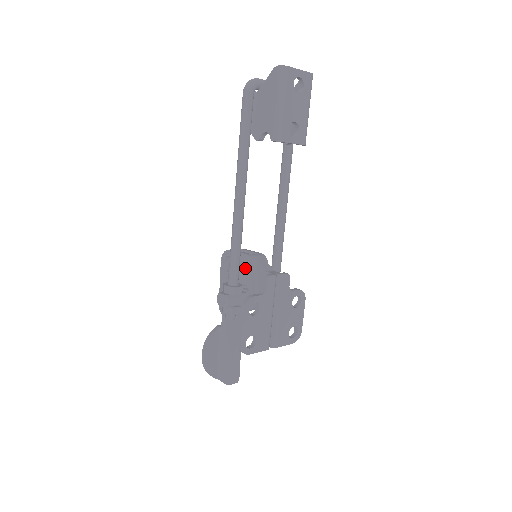
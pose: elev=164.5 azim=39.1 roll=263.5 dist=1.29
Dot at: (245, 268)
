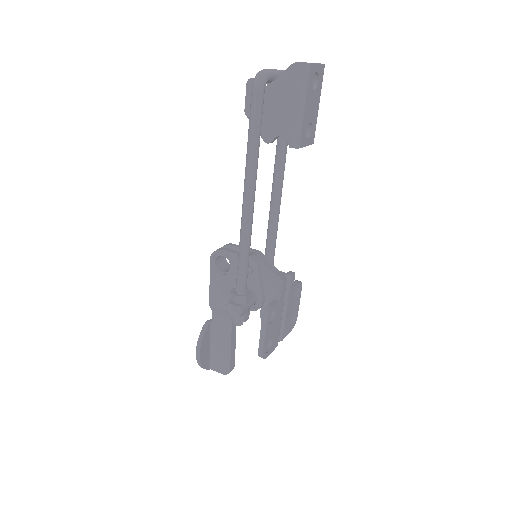
Dot at: (250, 272)
